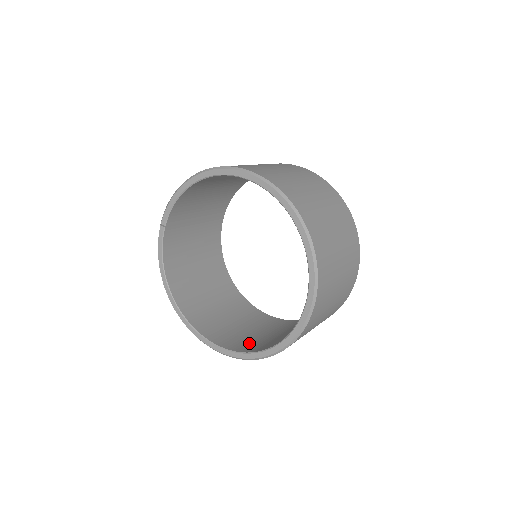
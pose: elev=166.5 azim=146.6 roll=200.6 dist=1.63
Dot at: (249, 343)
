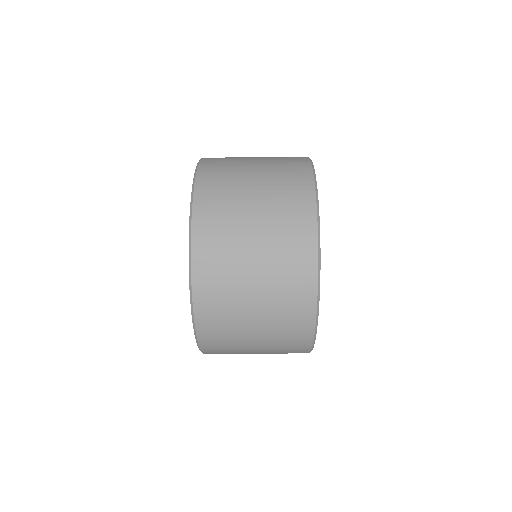
Dot at: occluded
